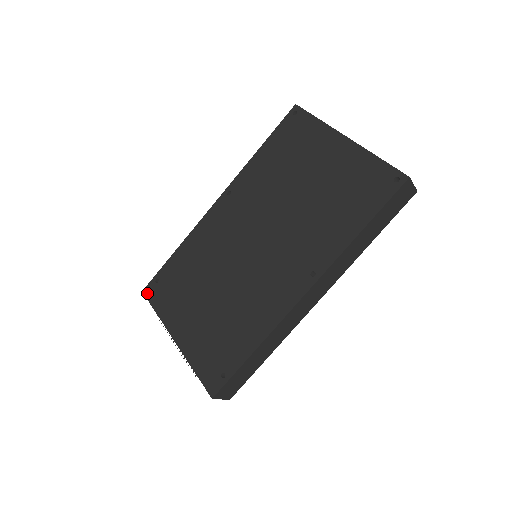
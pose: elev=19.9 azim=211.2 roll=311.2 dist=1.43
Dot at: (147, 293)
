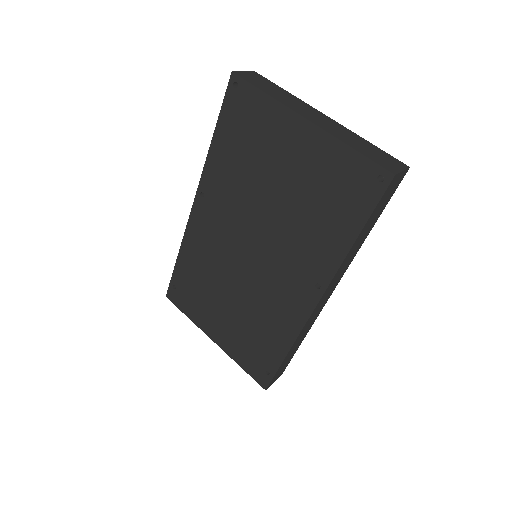
Dot at: (171, 299)
